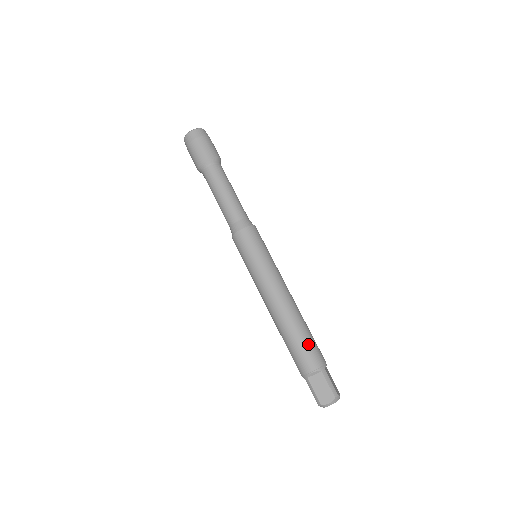
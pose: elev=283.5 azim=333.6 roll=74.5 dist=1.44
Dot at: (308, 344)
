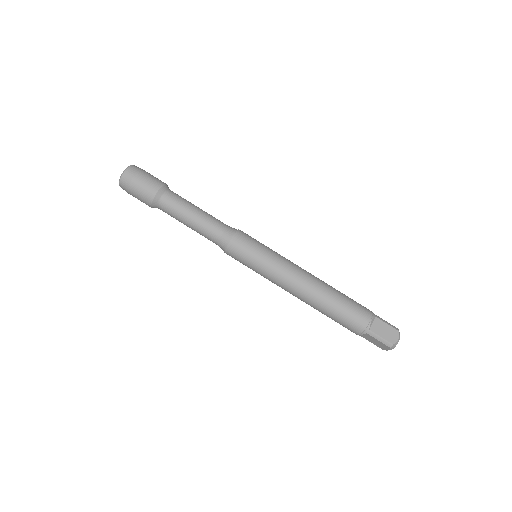
Dot at: (342, 318)
